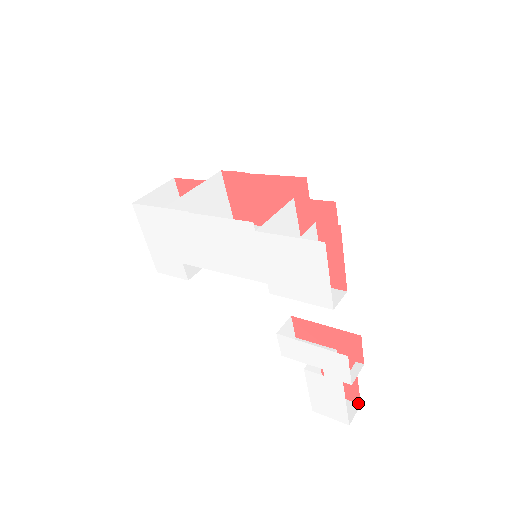
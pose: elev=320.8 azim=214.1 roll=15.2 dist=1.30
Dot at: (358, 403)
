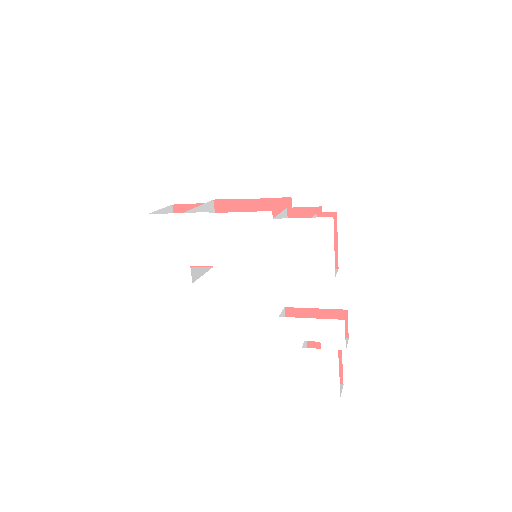
Dot at: (341, 383)
